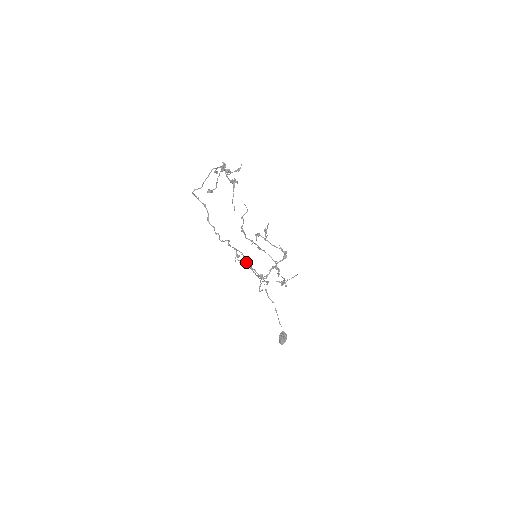
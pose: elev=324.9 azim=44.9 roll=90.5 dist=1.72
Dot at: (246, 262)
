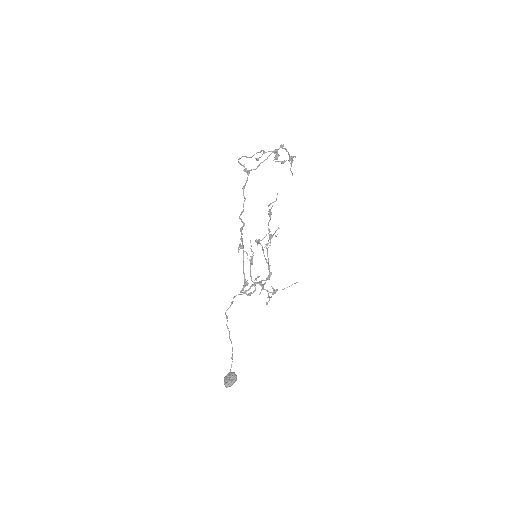
Dot at: (253, 252)
